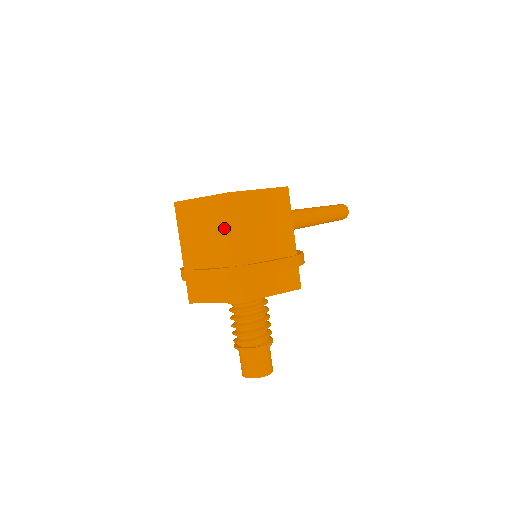
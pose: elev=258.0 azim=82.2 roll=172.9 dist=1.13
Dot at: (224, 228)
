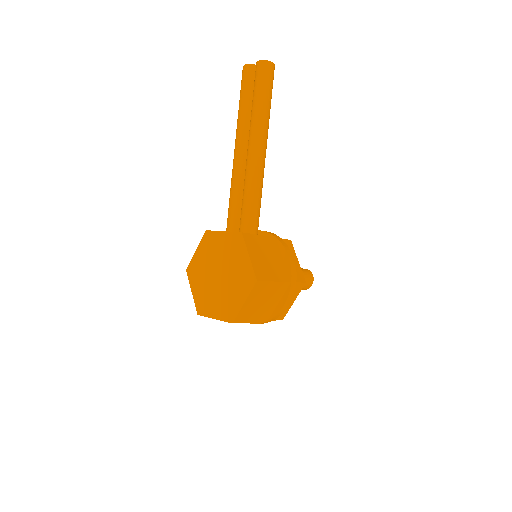
Dot at: occluded
